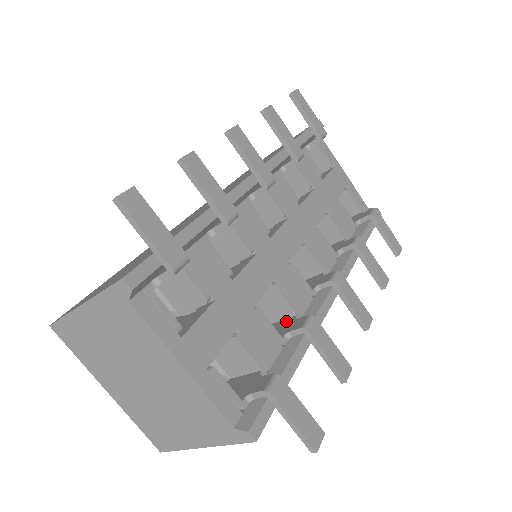
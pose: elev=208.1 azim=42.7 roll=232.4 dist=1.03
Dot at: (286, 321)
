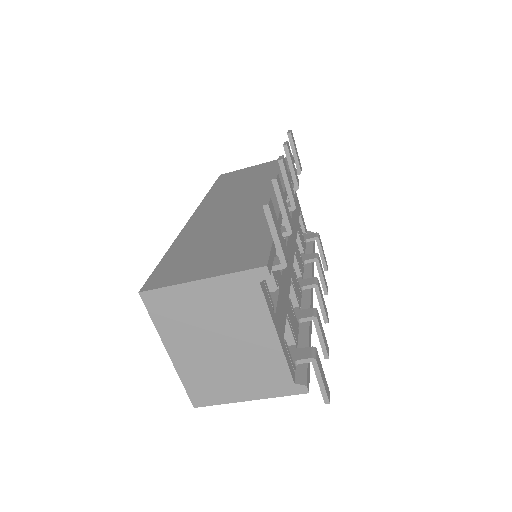
Dot at: occluded
